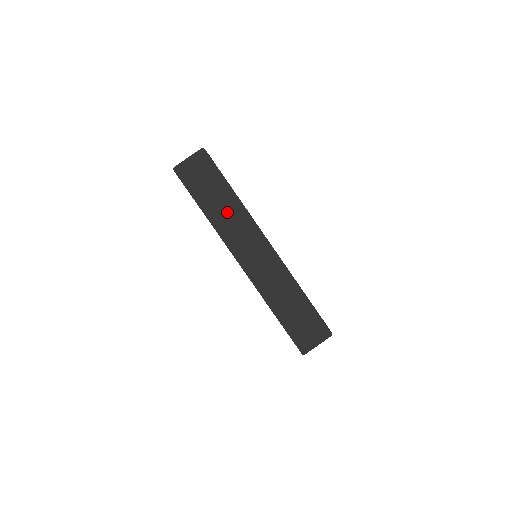
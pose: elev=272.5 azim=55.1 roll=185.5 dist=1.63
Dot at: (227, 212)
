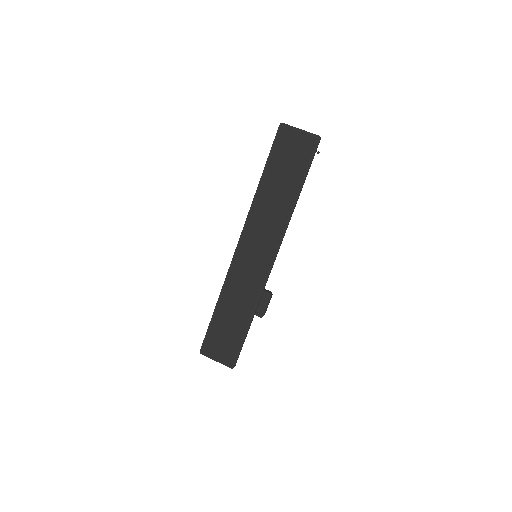
Dot at: (275, 203)
